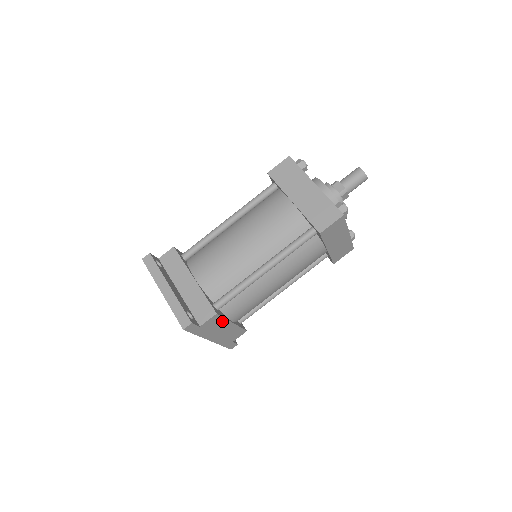
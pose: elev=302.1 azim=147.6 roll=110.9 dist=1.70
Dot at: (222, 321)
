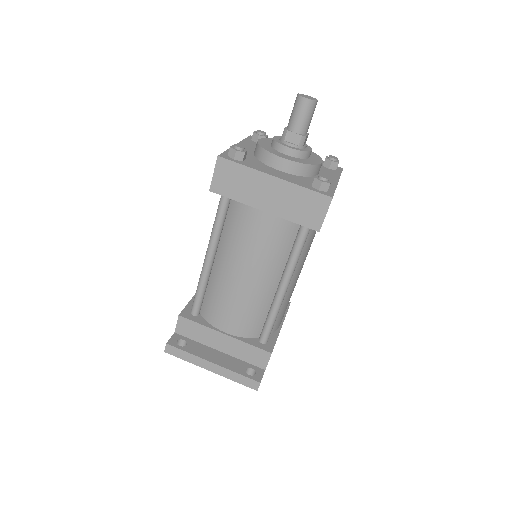
Dot at: occluded
